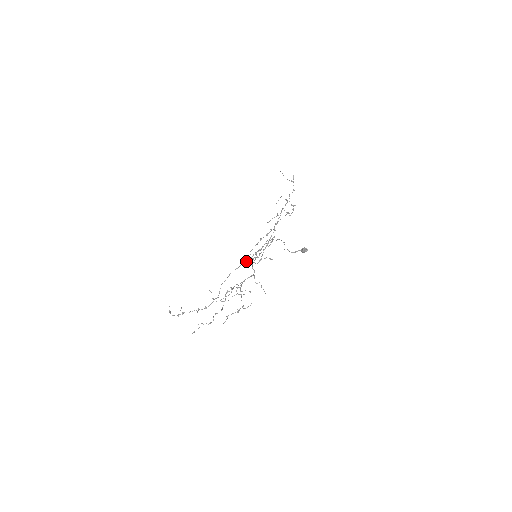
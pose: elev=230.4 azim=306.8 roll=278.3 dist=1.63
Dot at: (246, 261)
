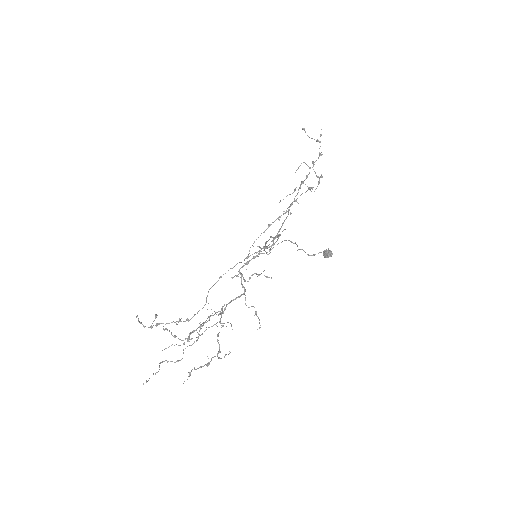
Dot at: (245, 258)
